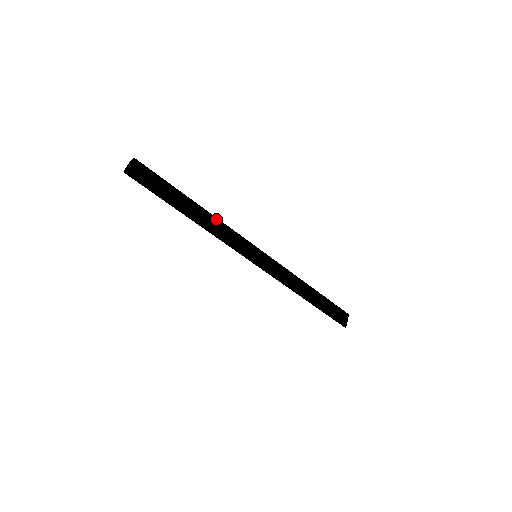
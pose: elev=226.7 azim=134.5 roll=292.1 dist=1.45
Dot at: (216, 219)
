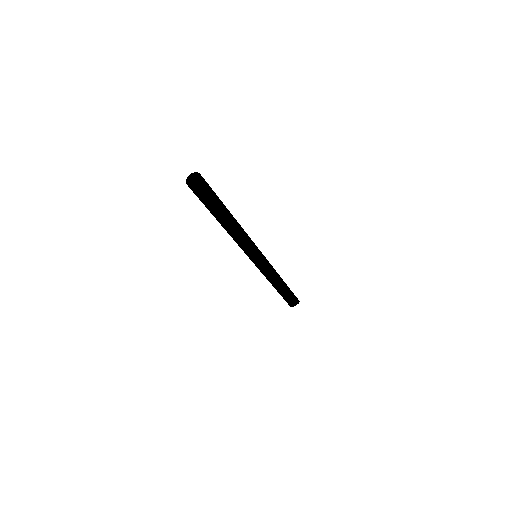
Dot at: (239, 234)
